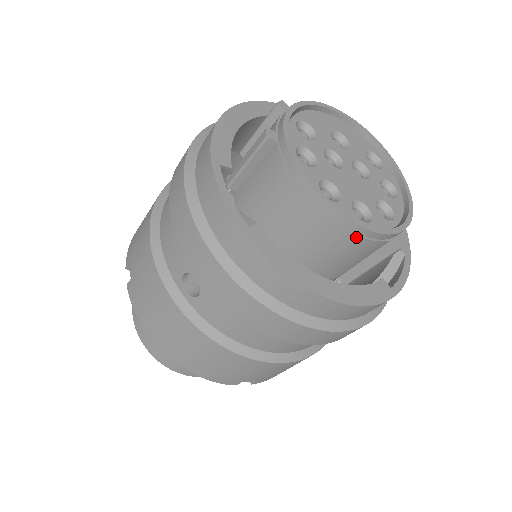
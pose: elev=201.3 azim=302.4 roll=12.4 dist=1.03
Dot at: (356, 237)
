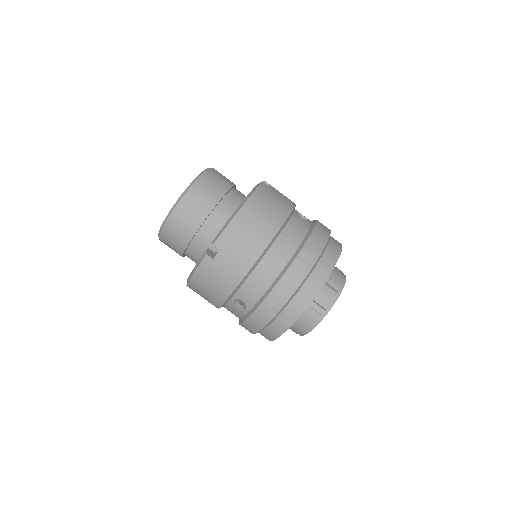
Dot at: occluded
